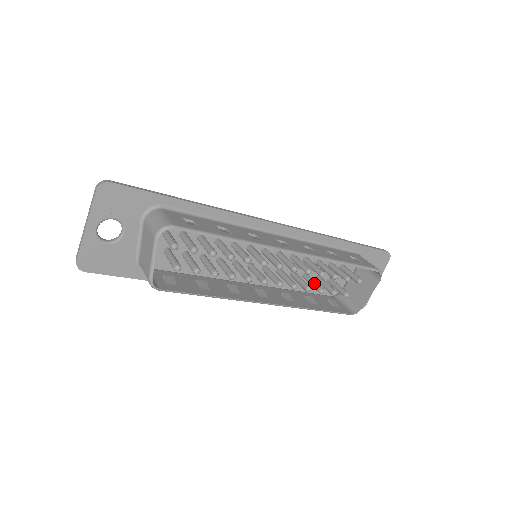
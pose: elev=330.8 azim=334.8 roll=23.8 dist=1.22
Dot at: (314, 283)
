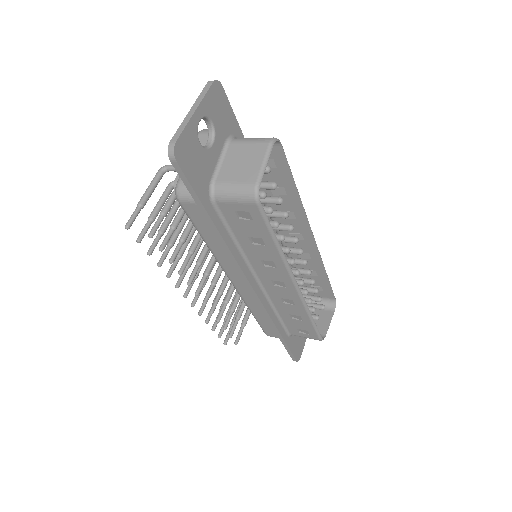
Dot at: occluded
